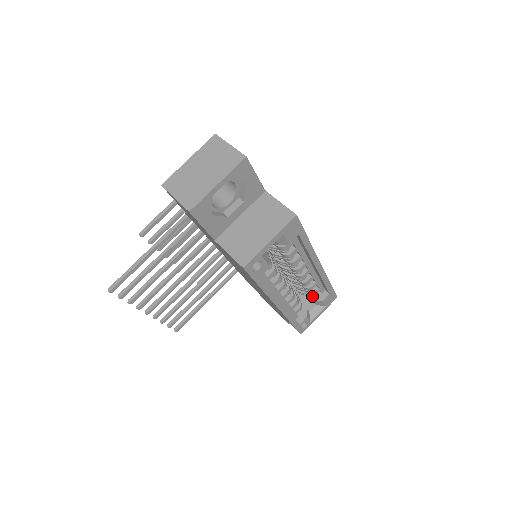
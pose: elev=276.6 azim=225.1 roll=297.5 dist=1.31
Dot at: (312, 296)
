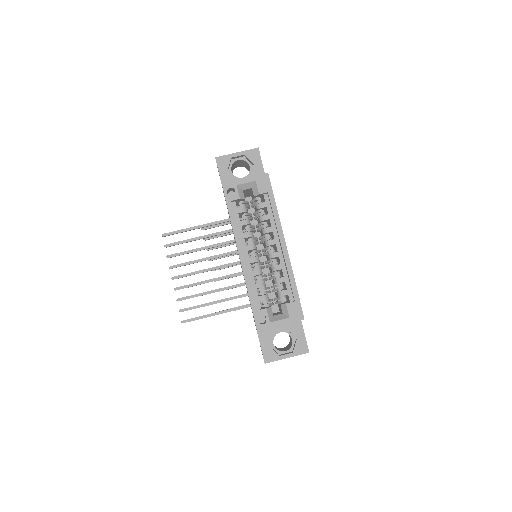
Dot at: (281, 301)
